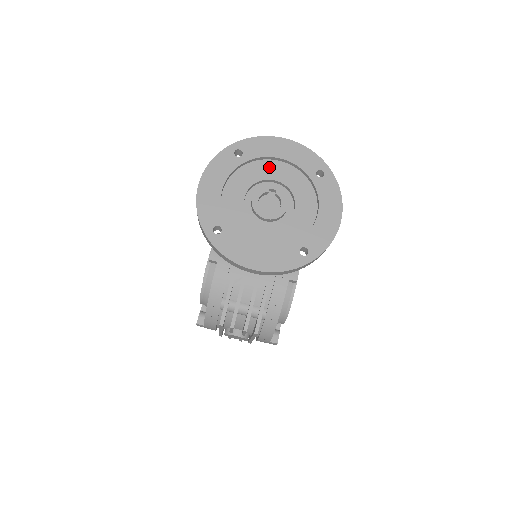
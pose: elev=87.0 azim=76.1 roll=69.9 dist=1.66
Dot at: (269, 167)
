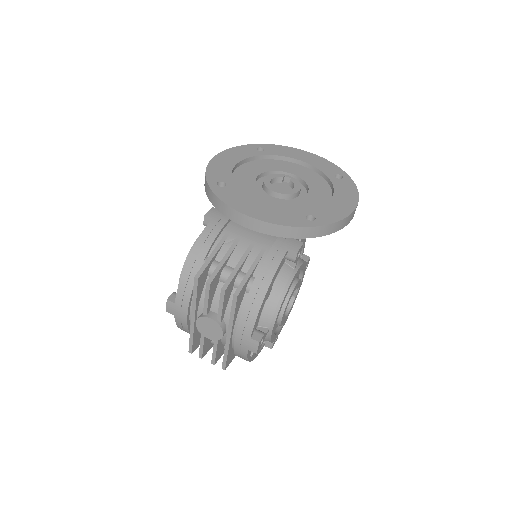
Dot at: (288, 165)
